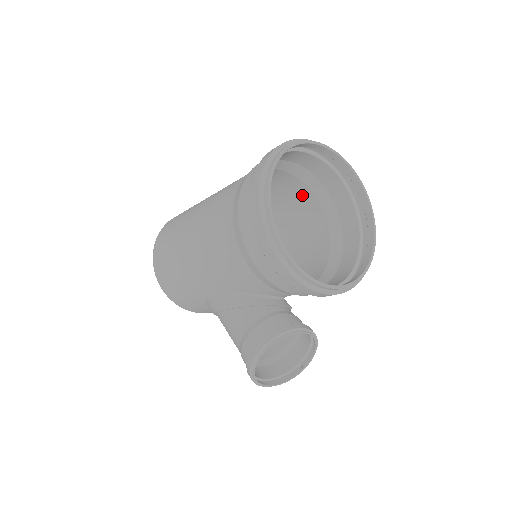
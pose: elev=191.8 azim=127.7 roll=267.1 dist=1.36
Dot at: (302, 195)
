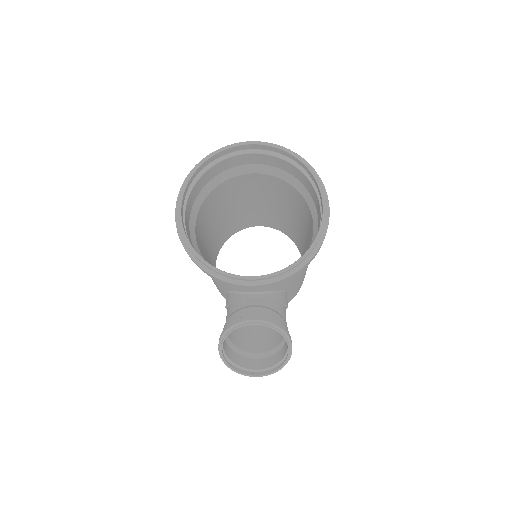
Dot at: (289, 189)
